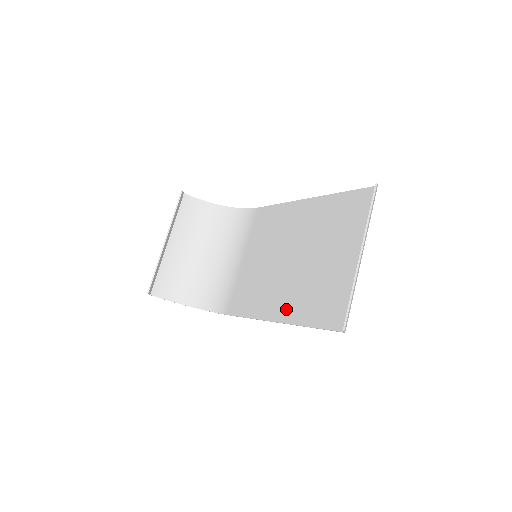
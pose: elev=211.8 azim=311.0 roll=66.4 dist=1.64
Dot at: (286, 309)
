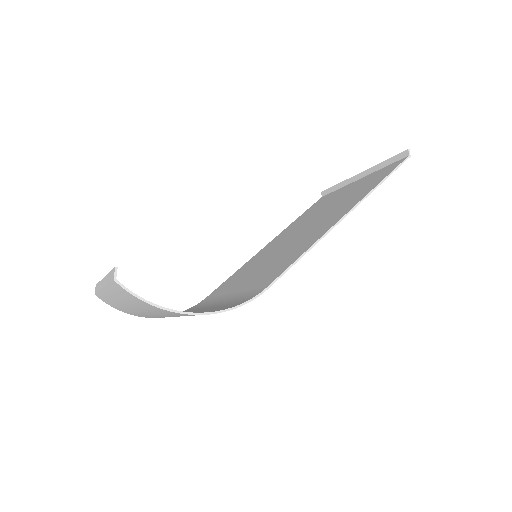
Dot at: (343, 210)
